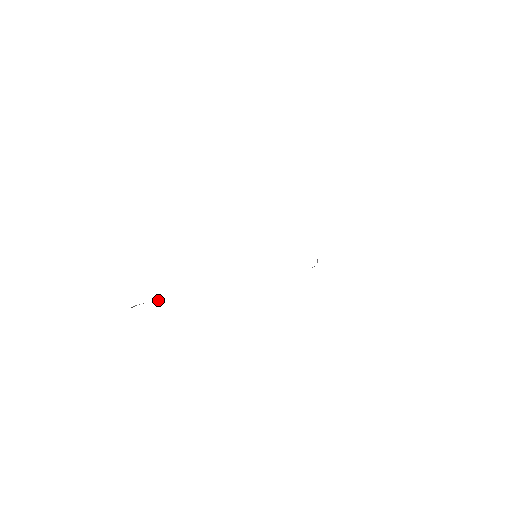
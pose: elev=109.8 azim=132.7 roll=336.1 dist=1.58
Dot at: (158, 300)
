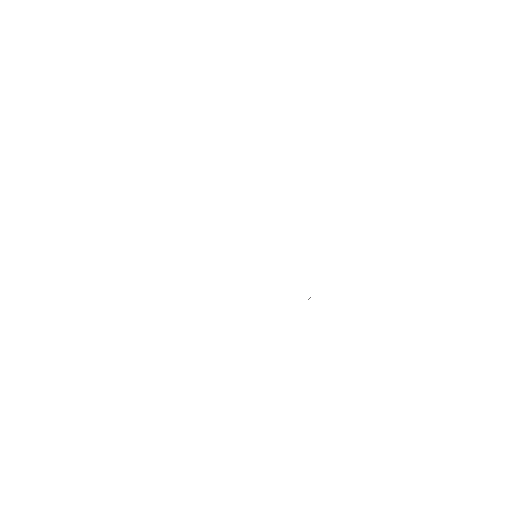
Dot at: occluded
